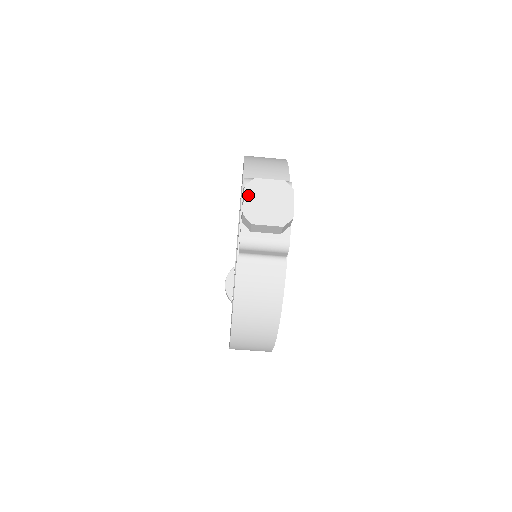
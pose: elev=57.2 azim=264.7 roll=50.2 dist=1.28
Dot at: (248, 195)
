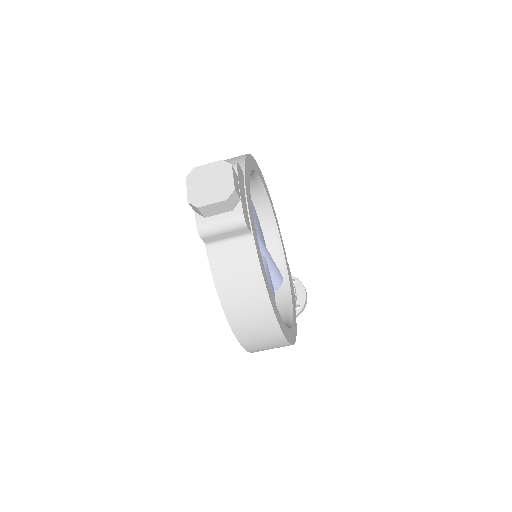
Dot at: (190, 184)
